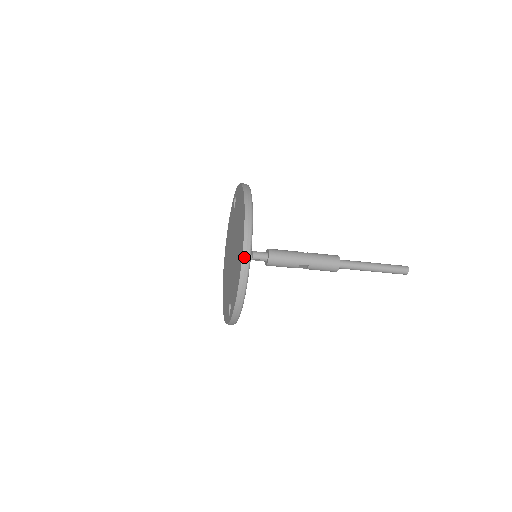
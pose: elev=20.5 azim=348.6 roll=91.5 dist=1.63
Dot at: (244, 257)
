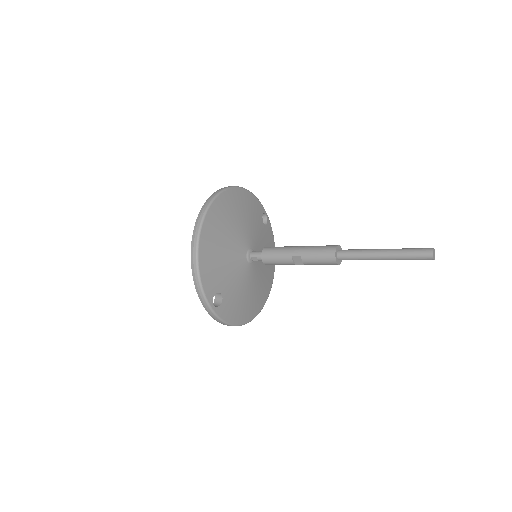
Dot at: (196, 224)
